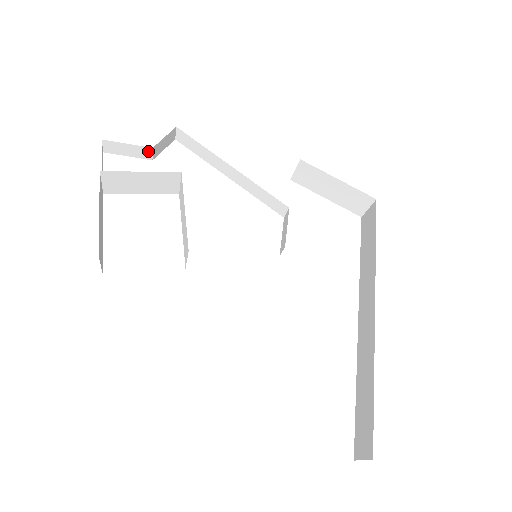
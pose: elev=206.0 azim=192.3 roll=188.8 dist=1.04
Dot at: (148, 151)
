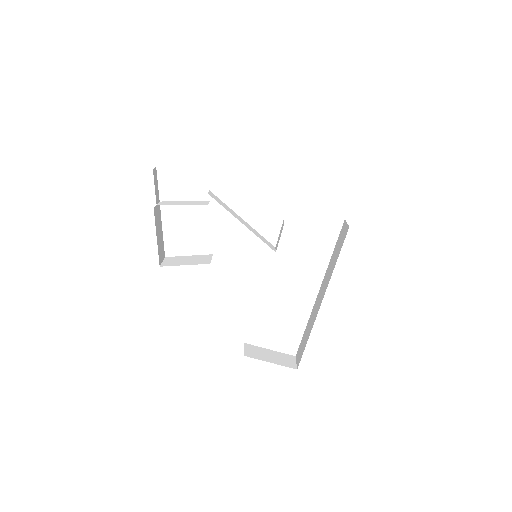
Dot at: occluded
